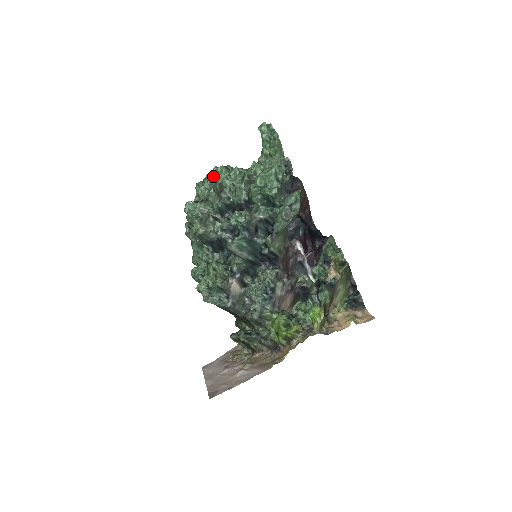
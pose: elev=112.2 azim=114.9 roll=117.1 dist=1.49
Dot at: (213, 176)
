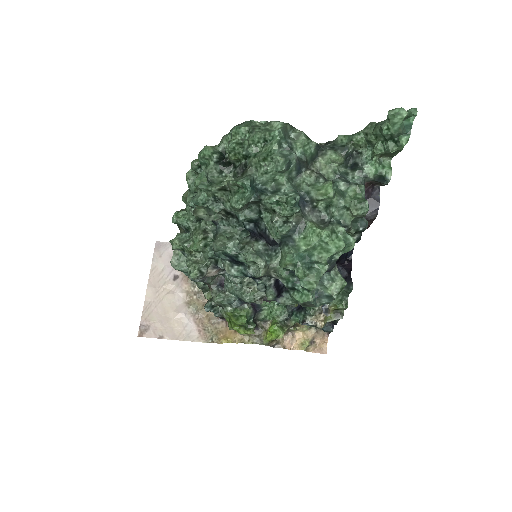
Dot at: (260, 161)
